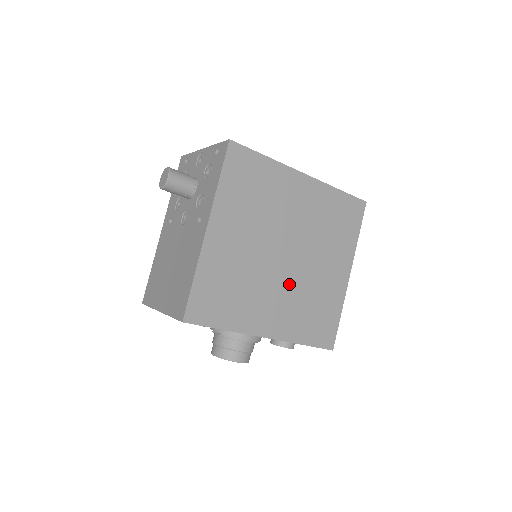
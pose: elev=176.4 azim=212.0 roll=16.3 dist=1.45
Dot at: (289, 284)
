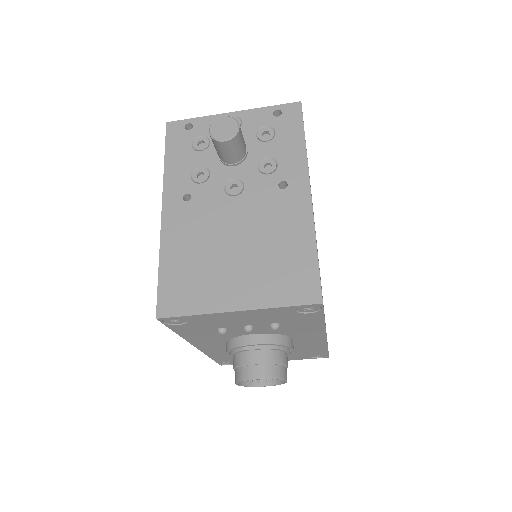
Dot at: occluded
